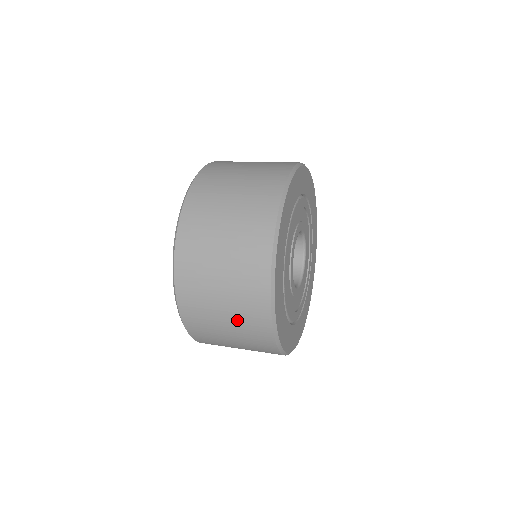
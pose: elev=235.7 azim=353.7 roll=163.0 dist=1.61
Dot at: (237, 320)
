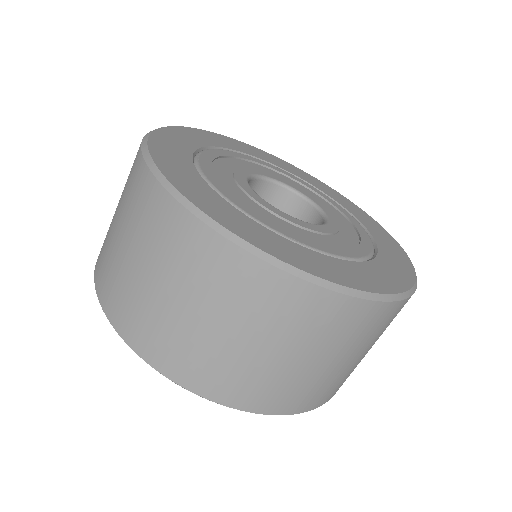
Dot at: (303, 341)
